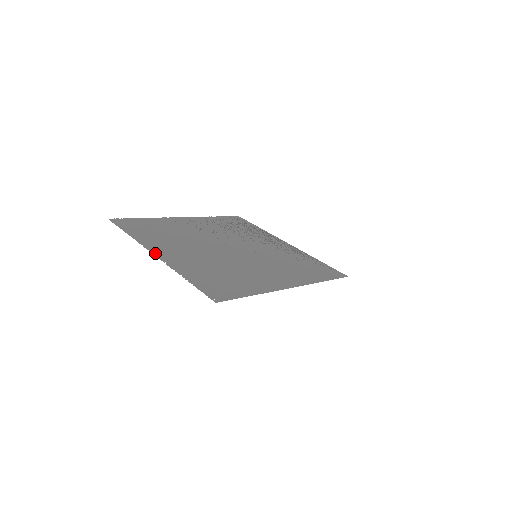
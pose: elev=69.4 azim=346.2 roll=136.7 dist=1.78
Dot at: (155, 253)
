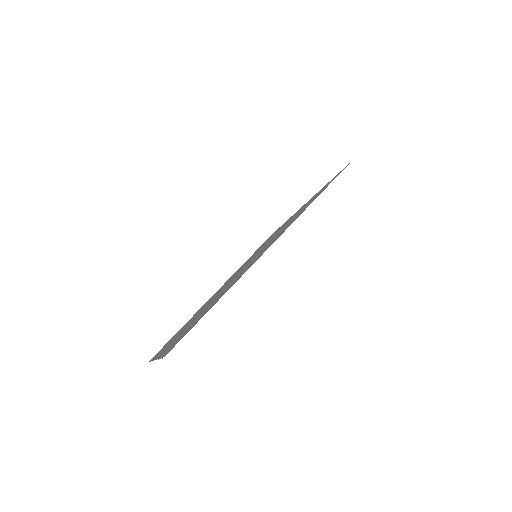
Dot at: occluded
